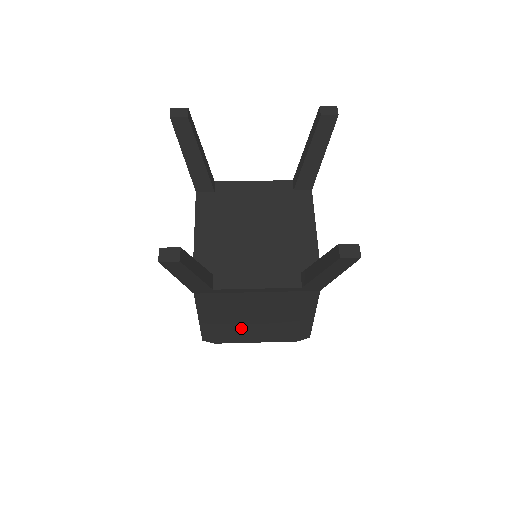
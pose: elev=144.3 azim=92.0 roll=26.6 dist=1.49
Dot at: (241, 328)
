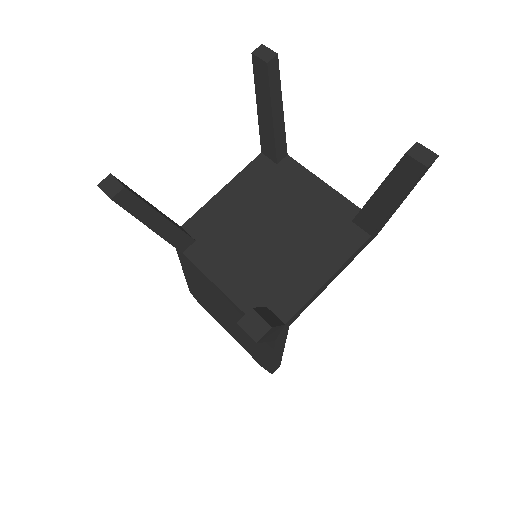
Dot at: (216, 309)
